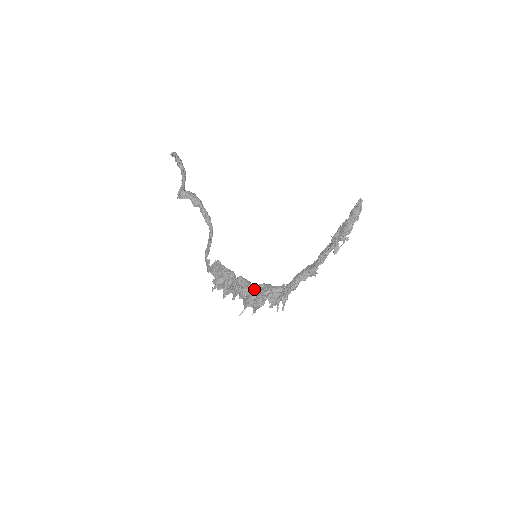
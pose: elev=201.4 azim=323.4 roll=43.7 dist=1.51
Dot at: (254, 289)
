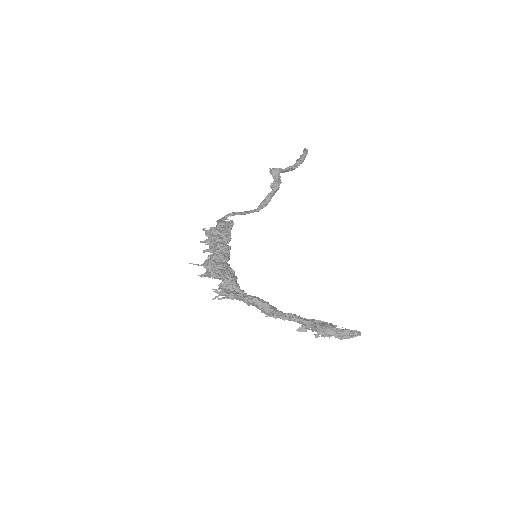
Dot at: (225, 264)
